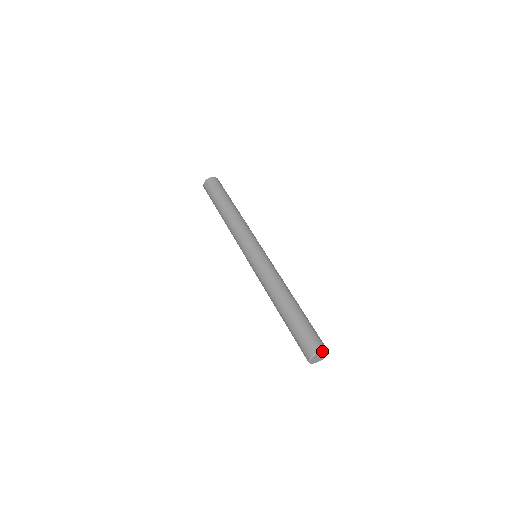
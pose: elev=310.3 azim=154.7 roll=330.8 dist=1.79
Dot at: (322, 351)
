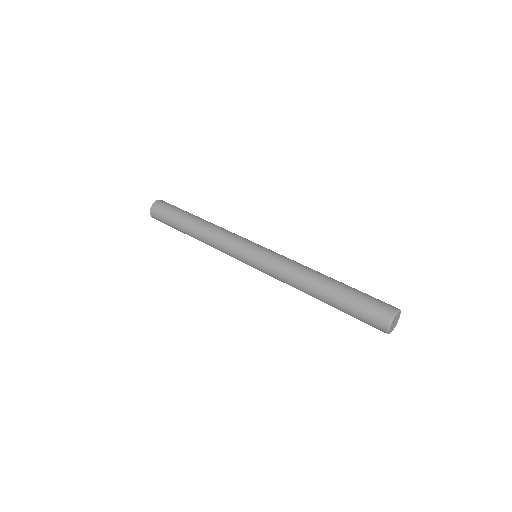
Dot at: (400, 311)
